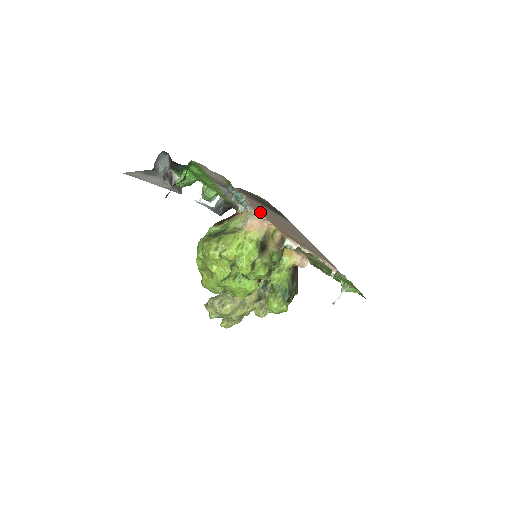
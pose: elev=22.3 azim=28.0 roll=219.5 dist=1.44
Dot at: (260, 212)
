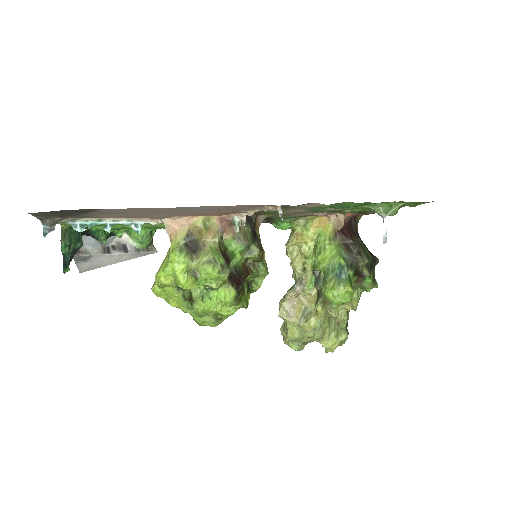
Dot at: (152, 217)
